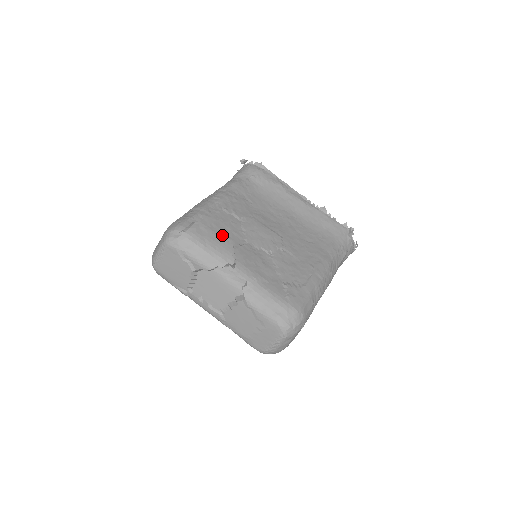
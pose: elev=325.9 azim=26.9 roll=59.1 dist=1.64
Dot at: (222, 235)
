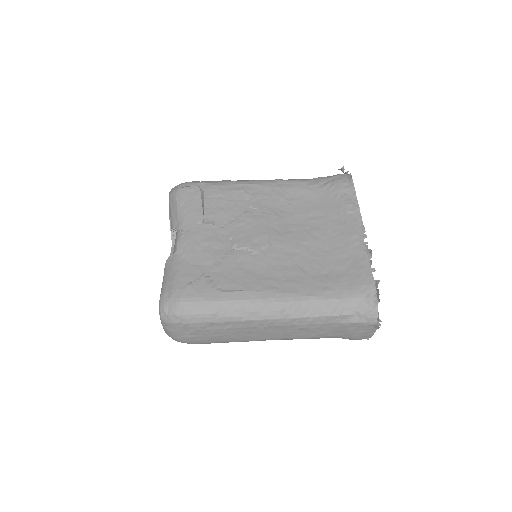
Dot at: (209, 208)
